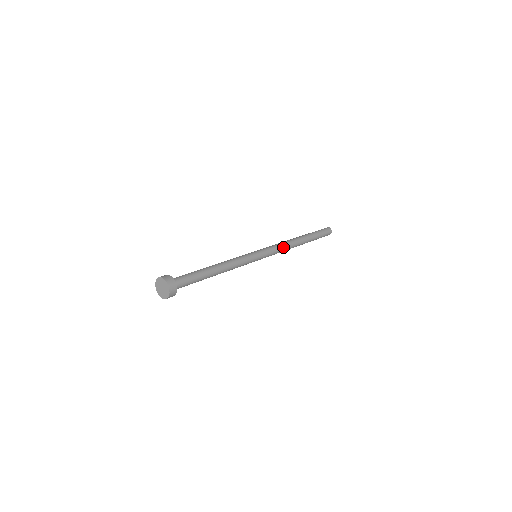
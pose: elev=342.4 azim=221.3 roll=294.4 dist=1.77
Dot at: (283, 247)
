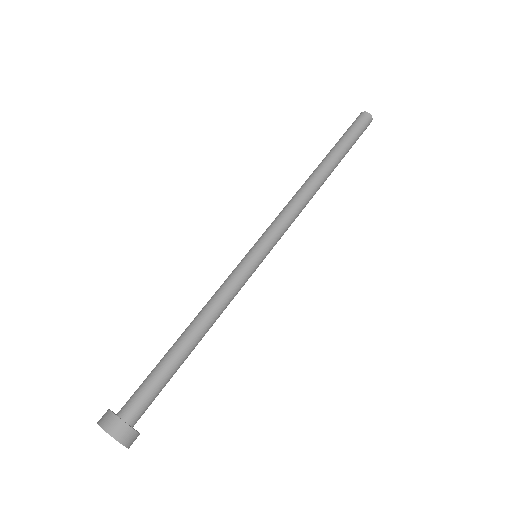
Dot at: (299, 213)
